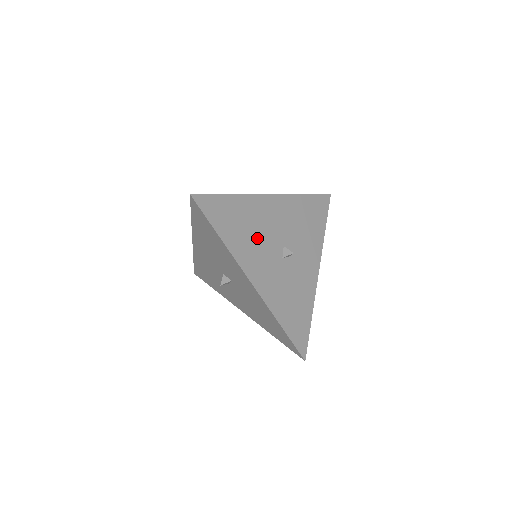
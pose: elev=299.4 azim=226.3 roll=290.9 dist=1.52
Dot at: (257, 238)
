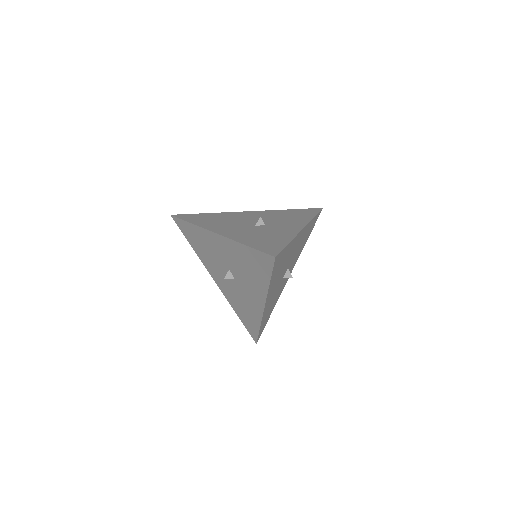
Dot at: (282, 271)
